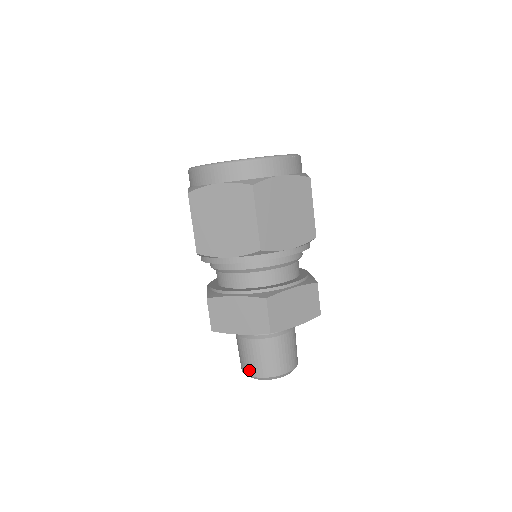
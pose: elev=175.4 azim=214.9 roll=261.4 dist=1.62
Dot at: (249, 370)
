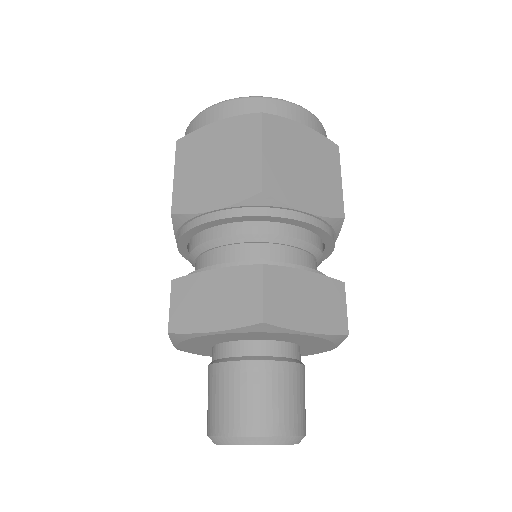
Dot at: (271, 423)
